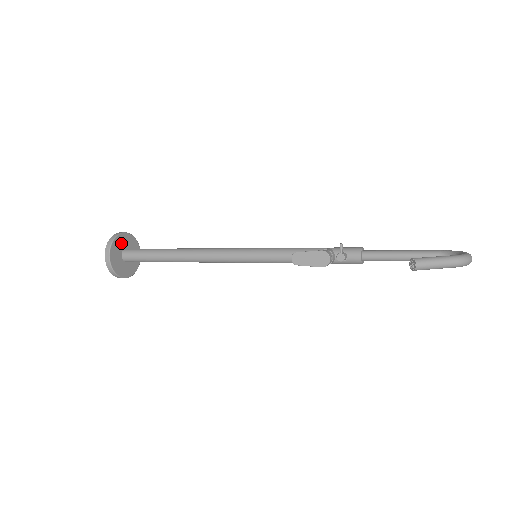
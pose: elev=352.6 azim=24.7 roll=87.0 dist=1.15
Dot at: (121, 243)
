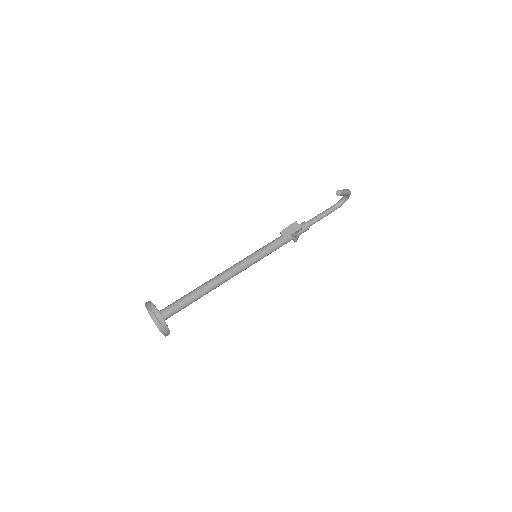
Dot at: occluded
